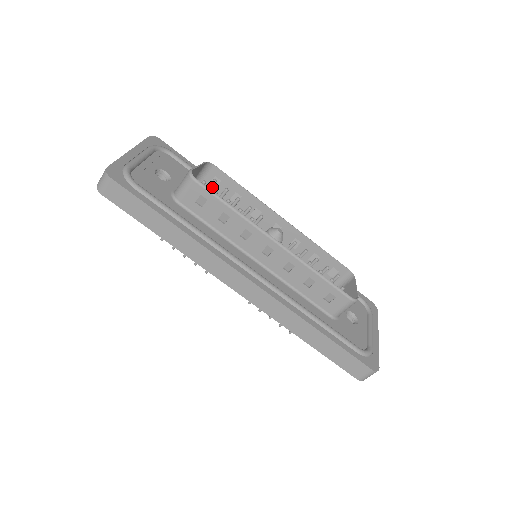
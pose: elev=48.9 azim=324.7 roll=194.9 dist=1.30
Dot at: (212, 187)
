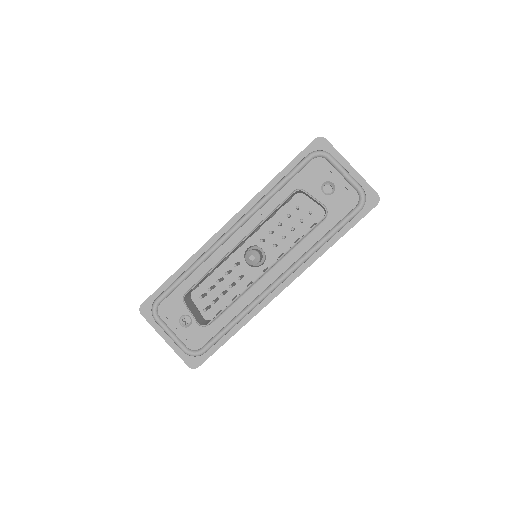
Dot at: (197, 286)
